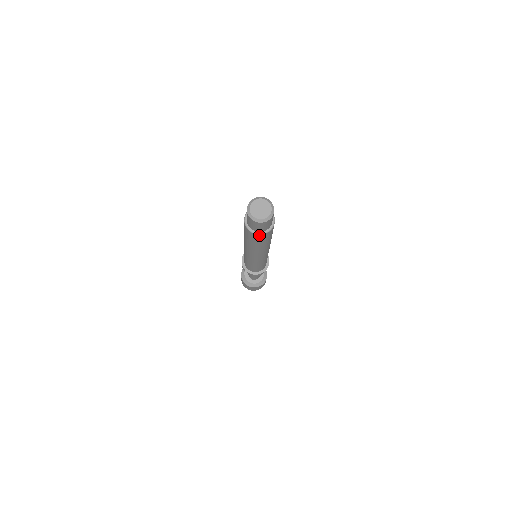
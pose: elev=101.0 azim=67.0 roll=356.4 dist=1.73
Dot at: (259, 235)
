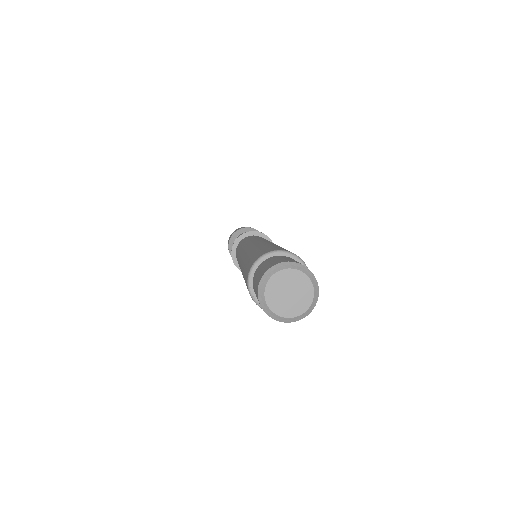
Dot at: occluded
